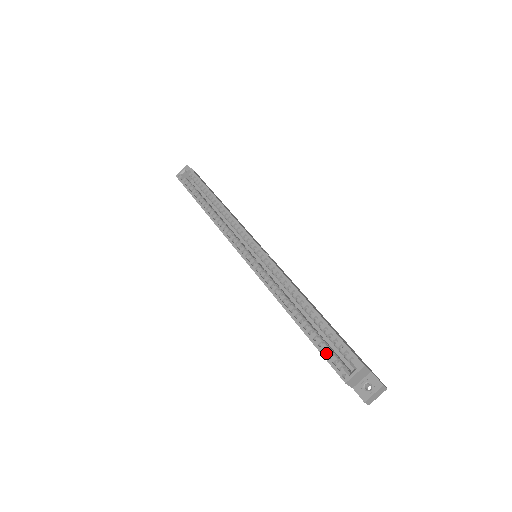
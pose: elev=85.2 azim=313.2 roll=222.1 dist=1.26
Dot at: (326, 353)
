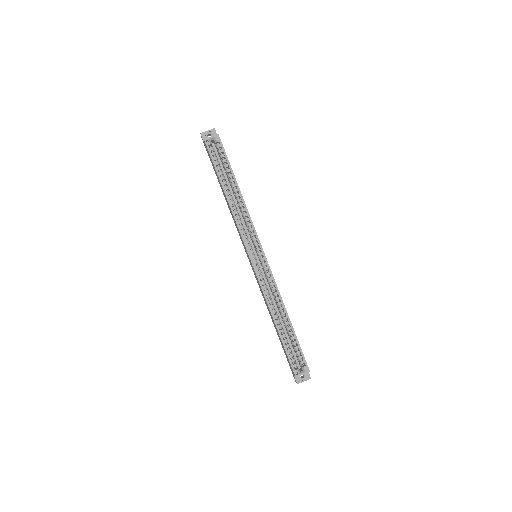
Dot at: (290, 355)
